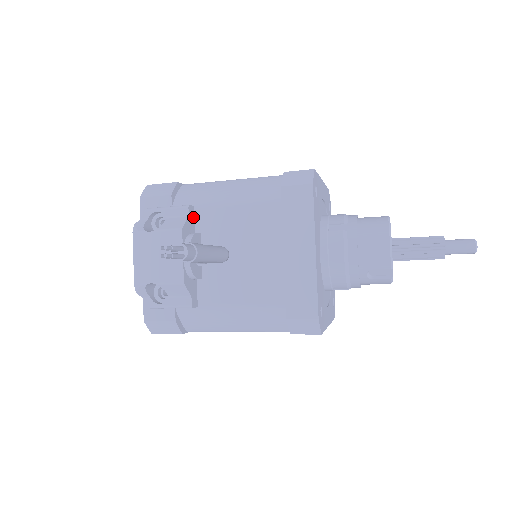
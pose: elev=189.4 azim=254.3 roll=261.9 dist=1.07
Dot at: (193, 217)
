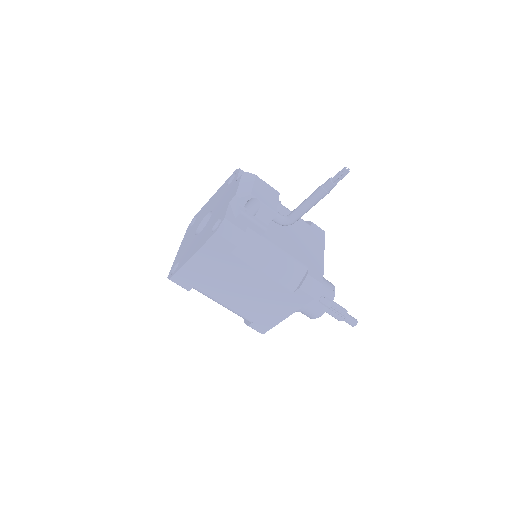
Dot at: occluded
